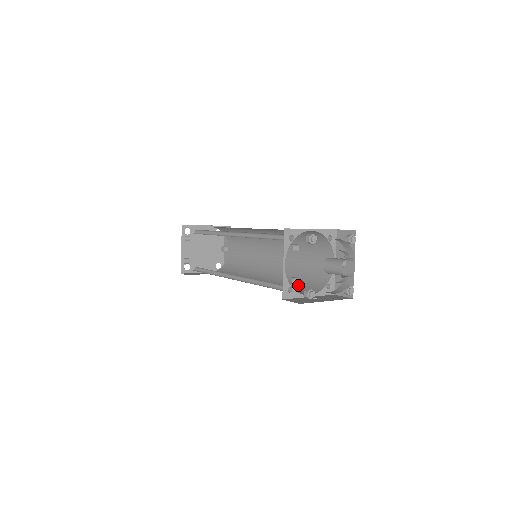
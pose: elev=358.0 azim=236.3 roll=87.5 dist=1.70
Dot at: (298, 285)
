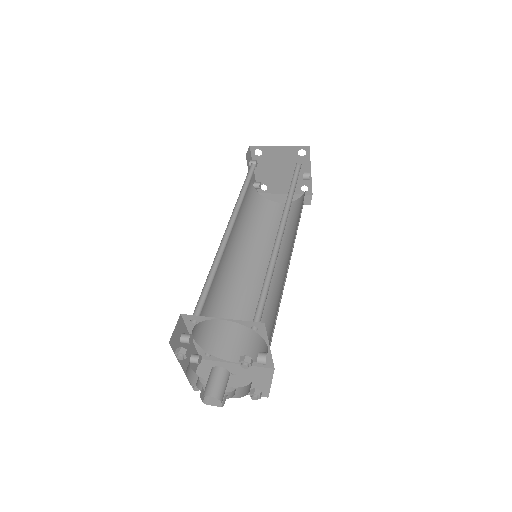
Dot at: occluded
